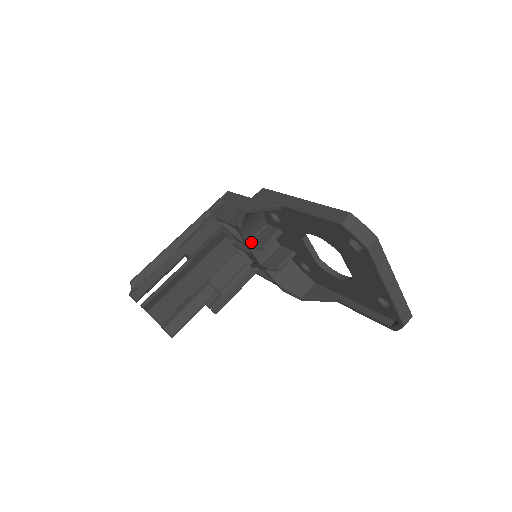
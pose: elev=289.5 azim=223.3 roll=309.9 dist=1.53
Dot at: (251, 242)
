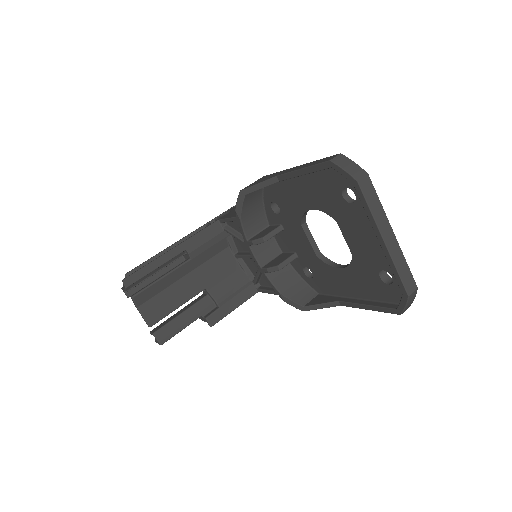
Dot at: (251, 238)
